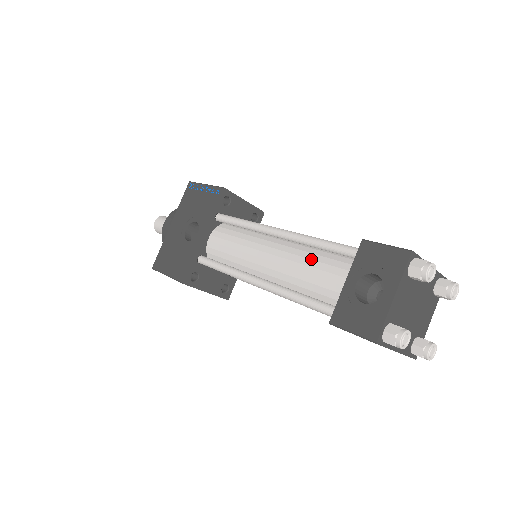
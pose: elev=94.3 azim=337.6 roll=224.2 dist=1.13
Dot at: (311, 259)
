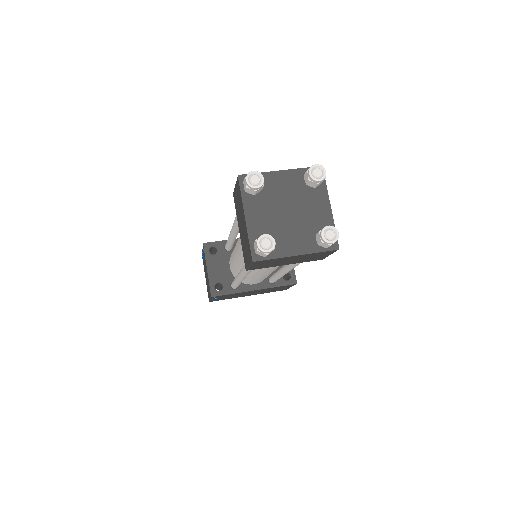
Dot at: occluded
